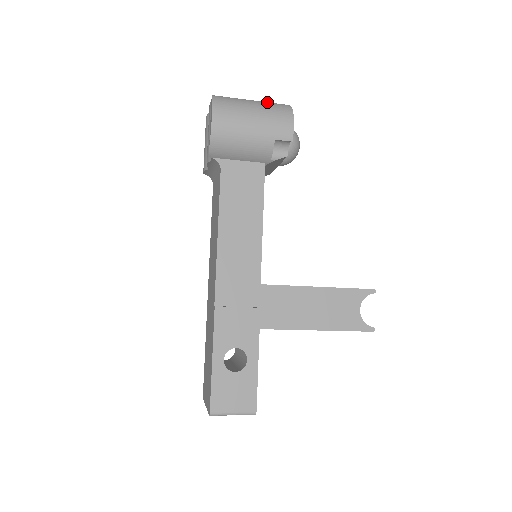
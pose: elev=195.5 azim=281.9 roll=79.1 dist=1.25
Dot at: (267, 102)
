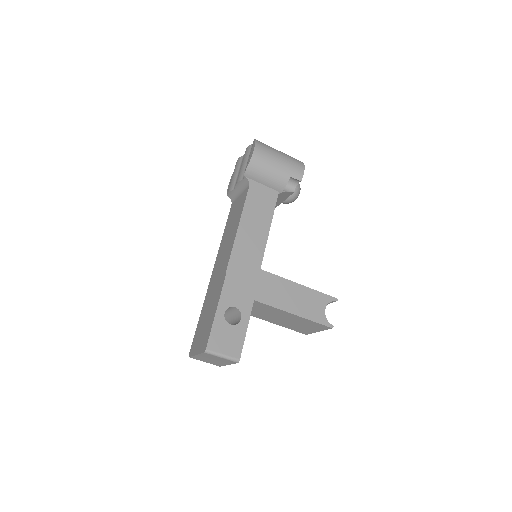
Dot at: occluded
